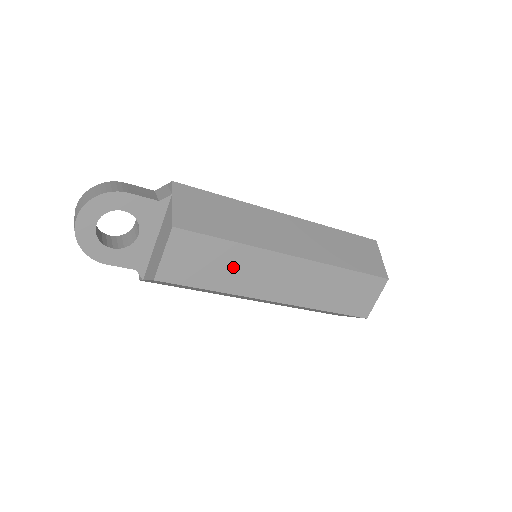
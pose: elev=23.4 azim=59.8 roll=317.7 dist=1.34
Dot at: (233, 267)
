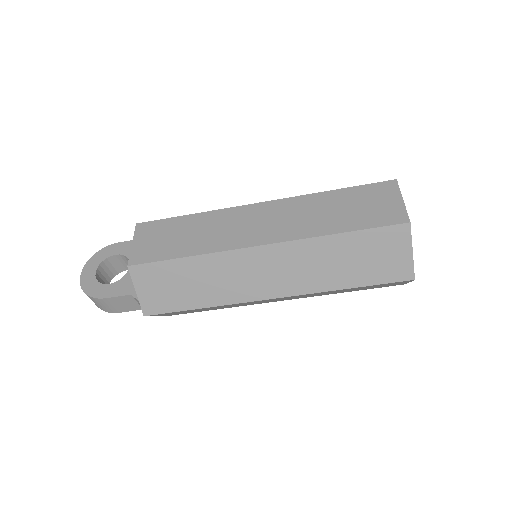
Dot at: (200, 232)
